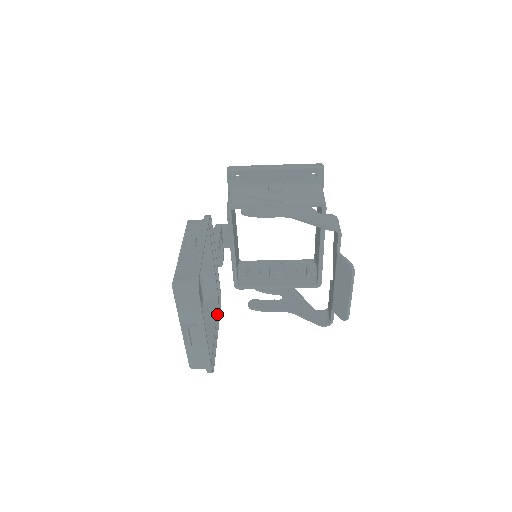
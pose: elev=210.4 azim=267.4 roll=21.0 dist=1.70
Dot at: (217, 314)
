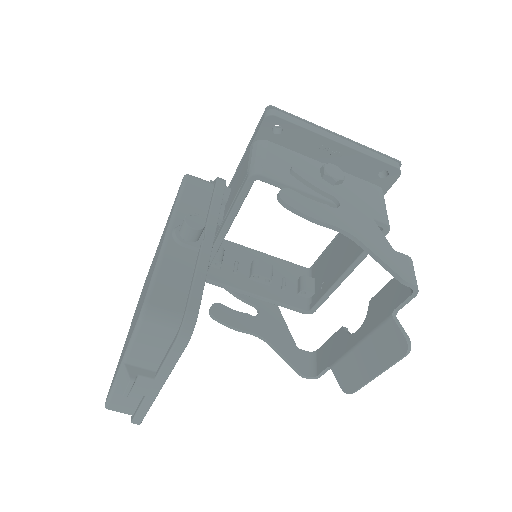
Dot at: occluded
